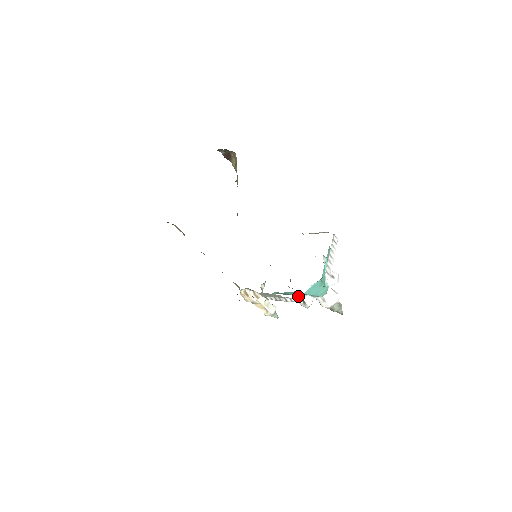
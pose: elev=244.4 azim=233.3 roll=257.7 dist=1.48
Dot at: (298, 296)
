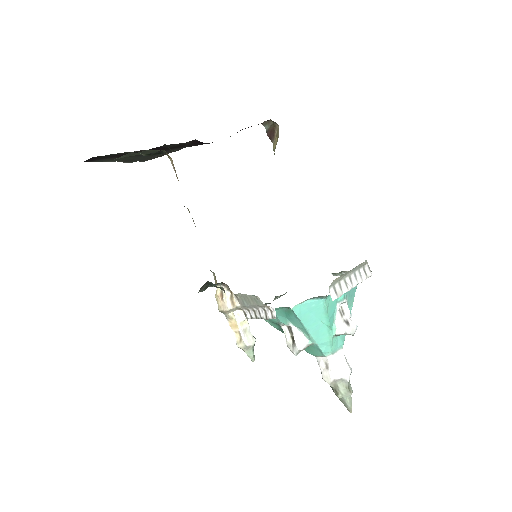
Dot at: (287, 324)
